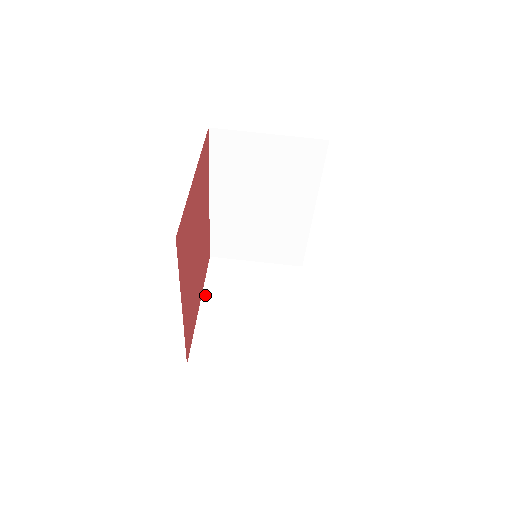
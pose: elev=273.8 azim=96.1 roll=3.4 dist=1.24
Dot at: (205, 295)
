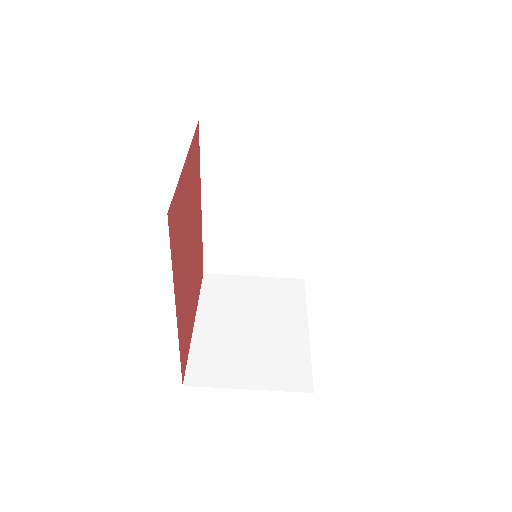
Dot at: (200, 312)
